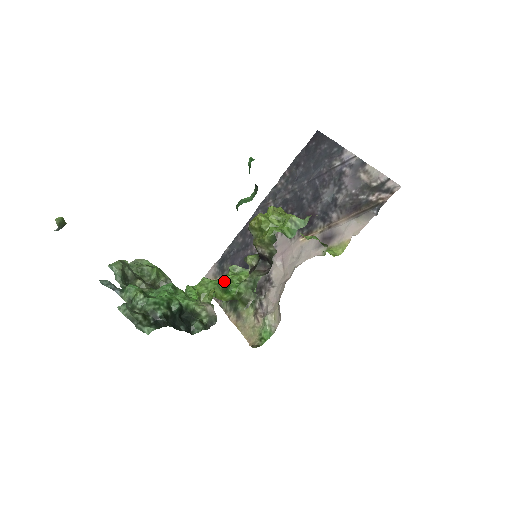
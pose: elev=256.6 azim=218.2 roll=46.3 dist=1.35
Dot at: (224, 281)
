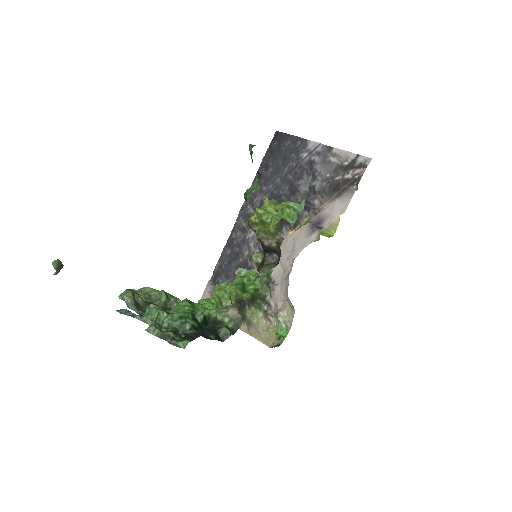
Dot at: (240, 281)
